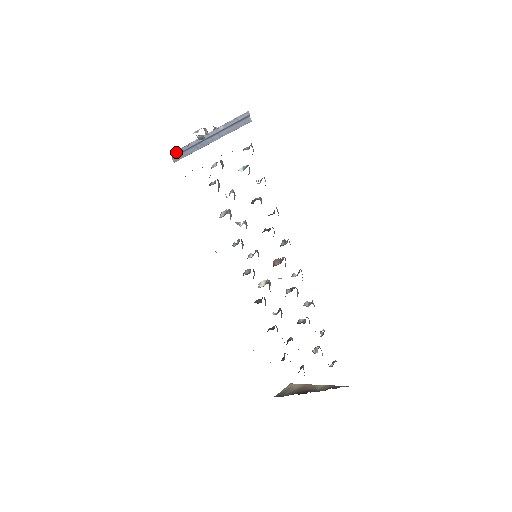
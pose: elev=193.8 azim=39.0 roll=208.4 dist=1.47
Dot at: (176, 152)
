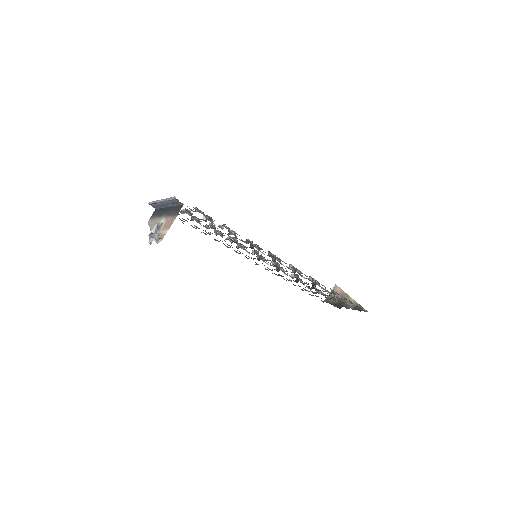
Dot at: (151, 204)
